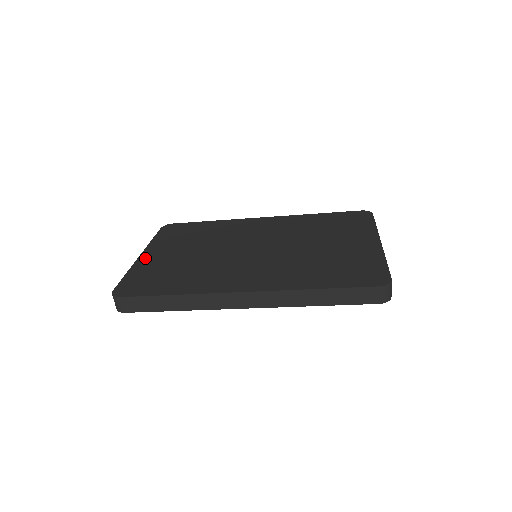
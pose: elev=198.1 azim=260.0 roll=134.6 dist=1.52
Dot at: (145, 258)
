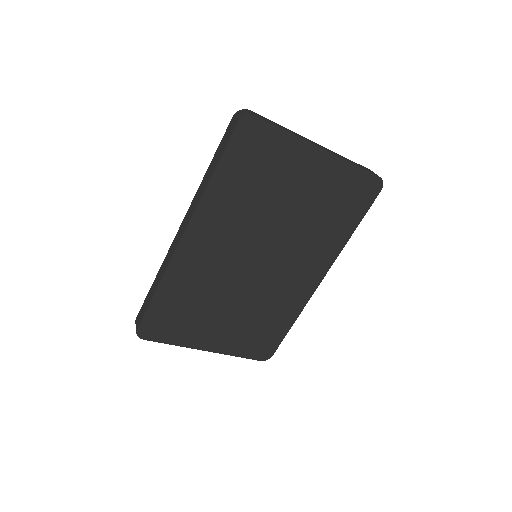
Dot at: occluded
